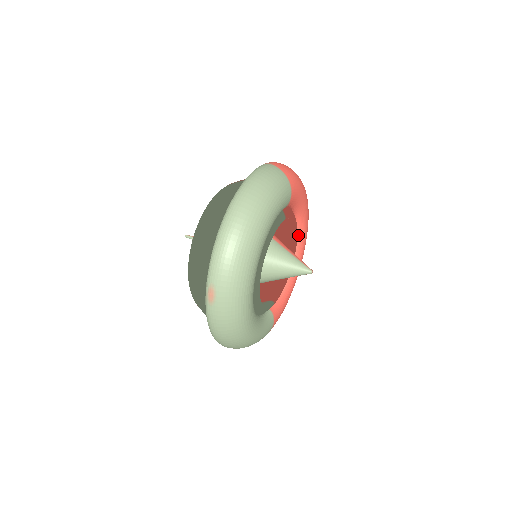
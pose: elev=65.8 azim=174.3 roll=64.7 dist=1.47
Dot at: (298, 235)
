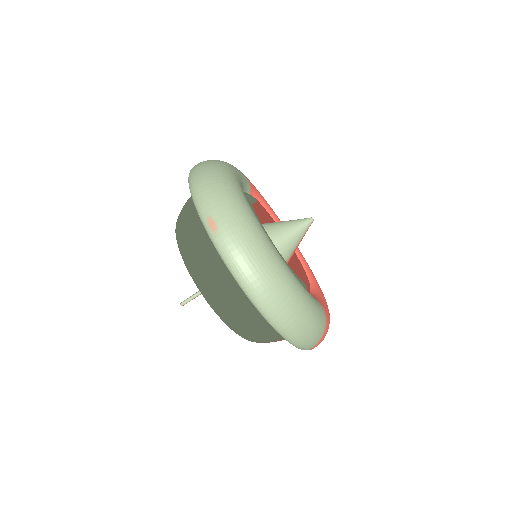
Dot at: occluded
